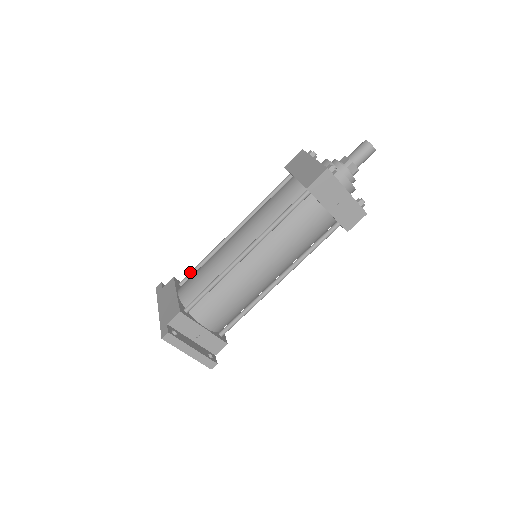
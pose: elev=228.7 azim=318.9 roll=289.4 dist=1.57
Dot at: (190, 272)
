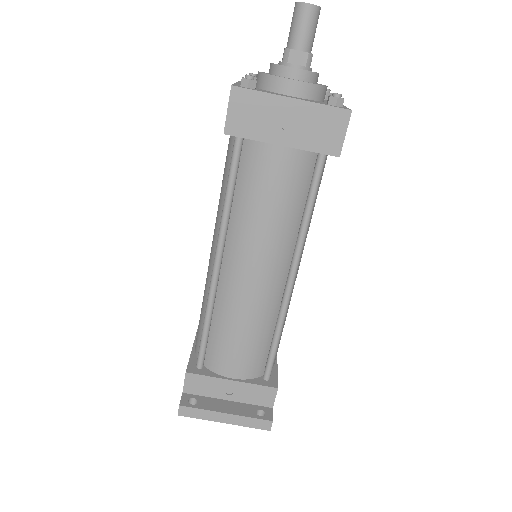
Dot at: occluded
